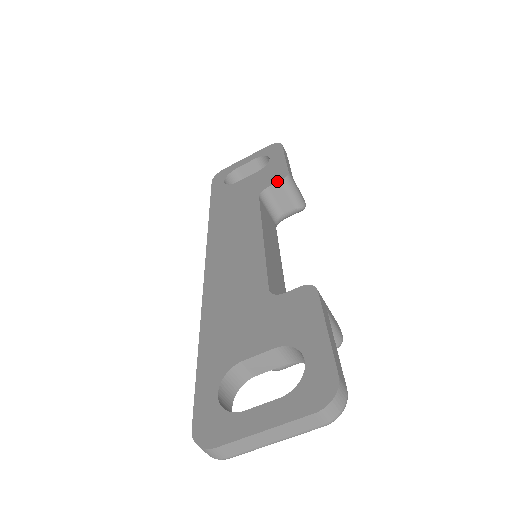
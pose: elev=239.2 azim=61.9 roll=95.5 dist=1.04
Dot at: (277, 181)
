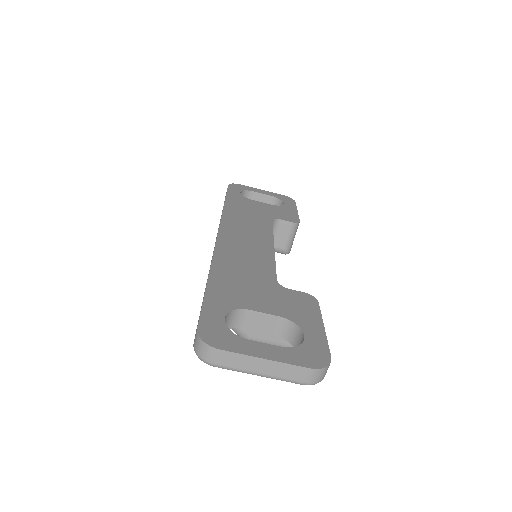
Dot at: (290, 221)
